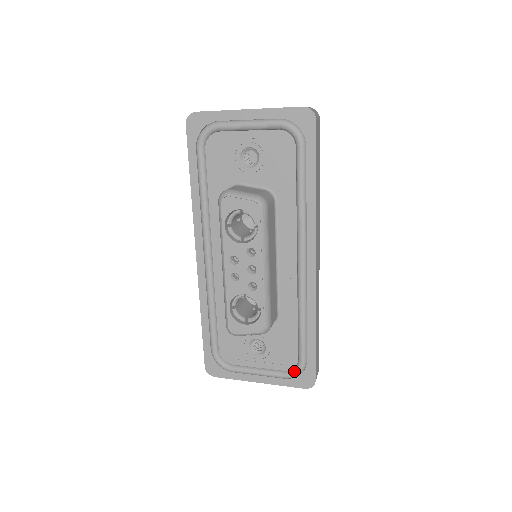
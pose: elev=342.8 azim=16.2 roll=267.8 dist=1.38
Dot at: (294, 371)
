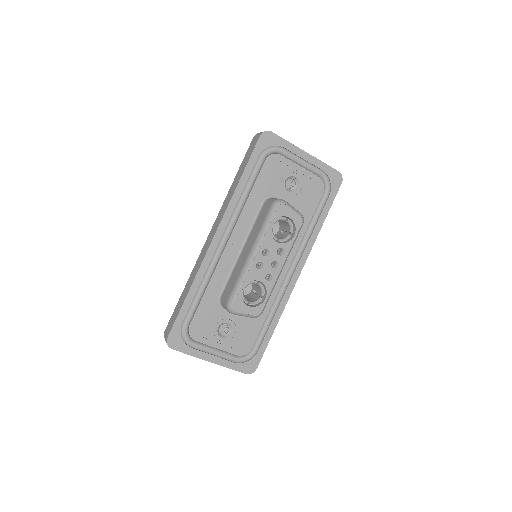
Dot at: (246, 357)
